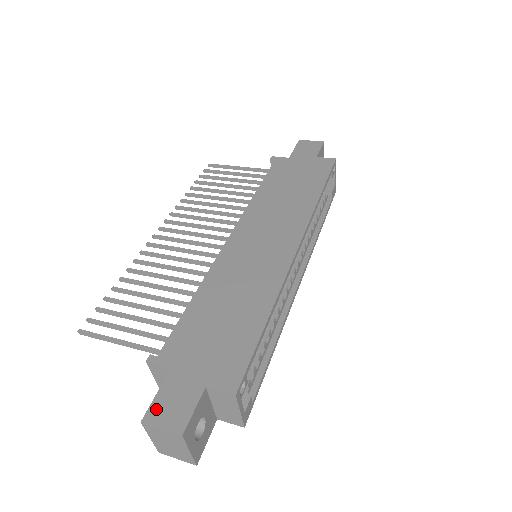
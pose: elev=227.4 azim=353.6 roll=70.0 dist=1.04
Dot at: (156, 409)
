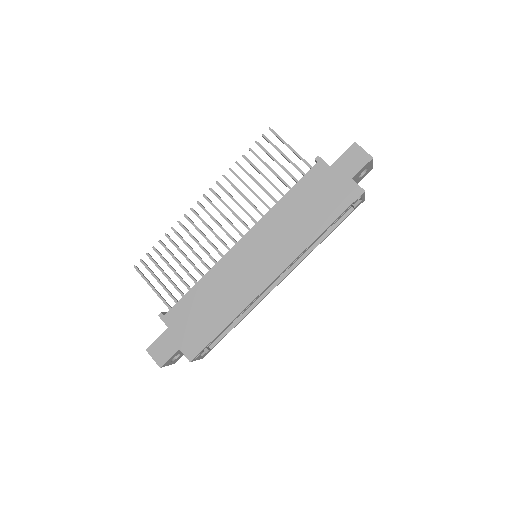
Dot at: (154, 347)
